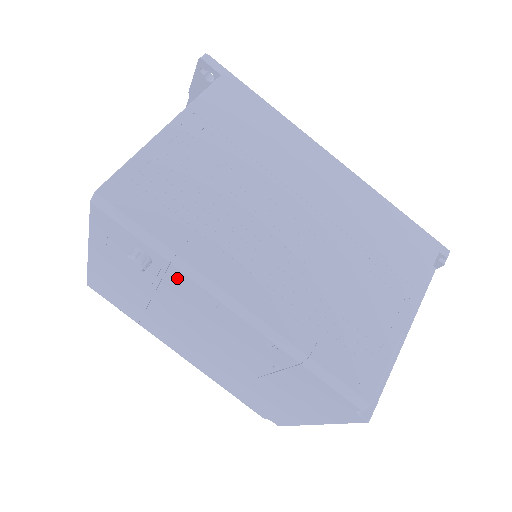
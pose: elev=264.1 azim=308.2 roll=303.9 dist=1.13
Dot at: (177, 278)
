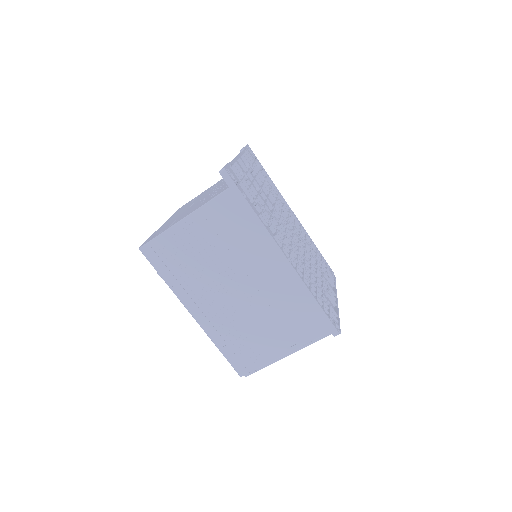
Dot at: occluded
